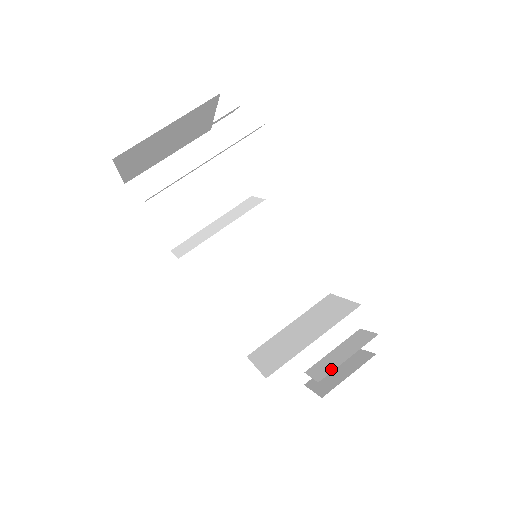
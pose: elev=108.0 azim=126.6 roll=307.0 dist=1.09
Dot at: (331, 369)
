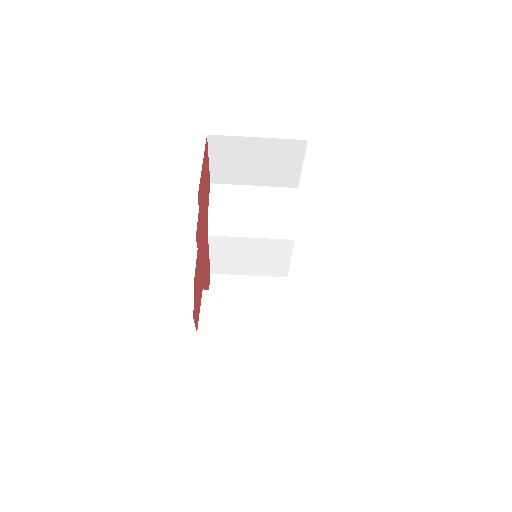
Dot at: occluded
